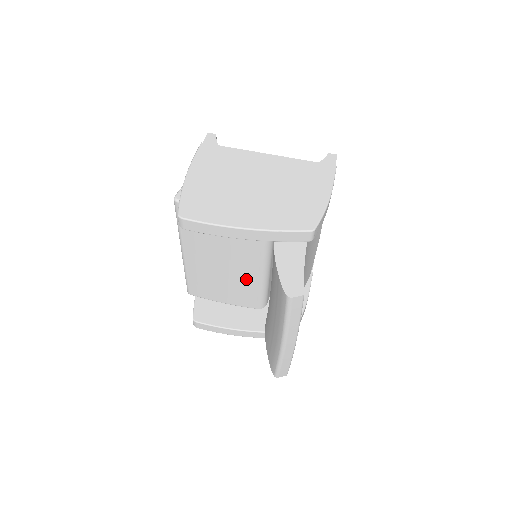
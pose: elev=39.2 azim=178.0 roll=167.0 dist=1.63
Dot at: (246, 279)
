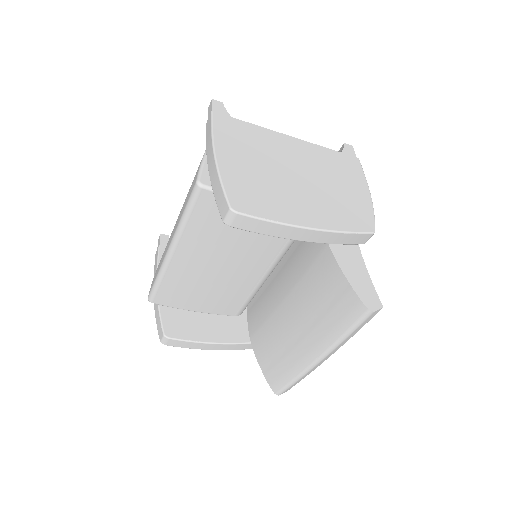
Dot at: (242, 283)
